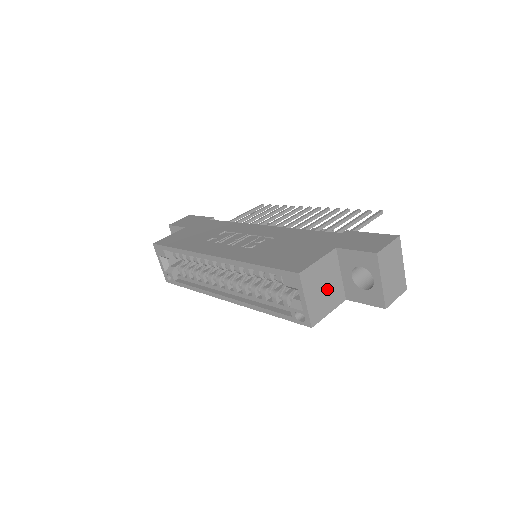
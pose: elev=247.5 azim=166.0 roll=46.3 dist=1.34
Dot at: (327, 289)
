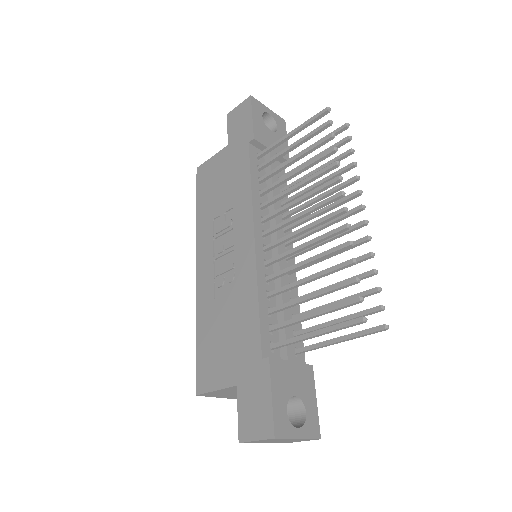
Dot at: occluded
